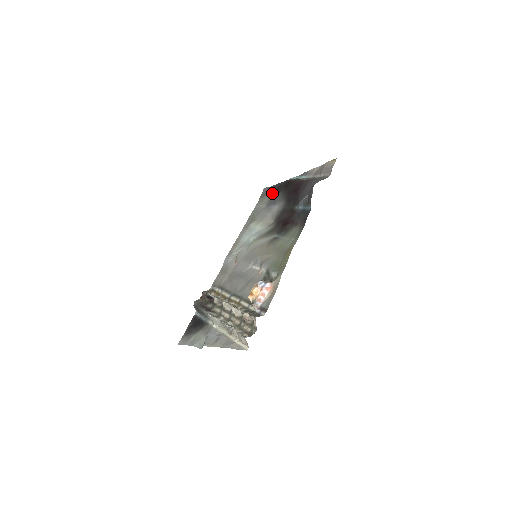
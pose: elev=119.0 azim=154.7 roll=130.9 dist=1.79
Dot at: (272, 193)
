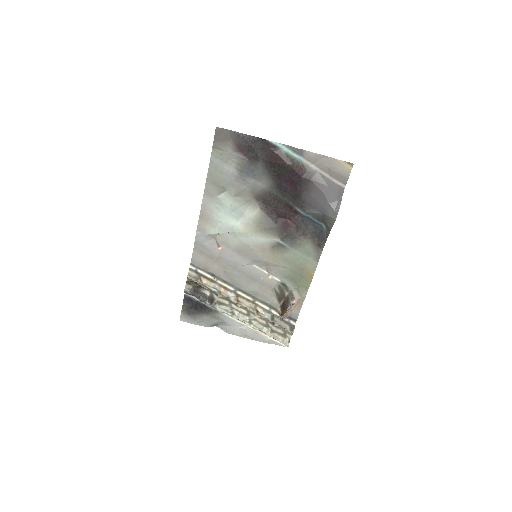
Dot at: (240, 150)
